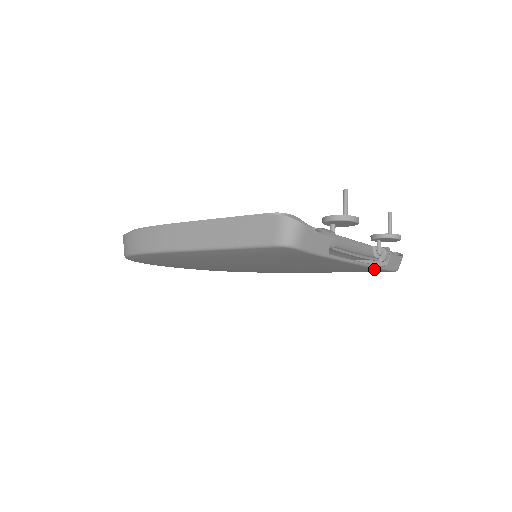
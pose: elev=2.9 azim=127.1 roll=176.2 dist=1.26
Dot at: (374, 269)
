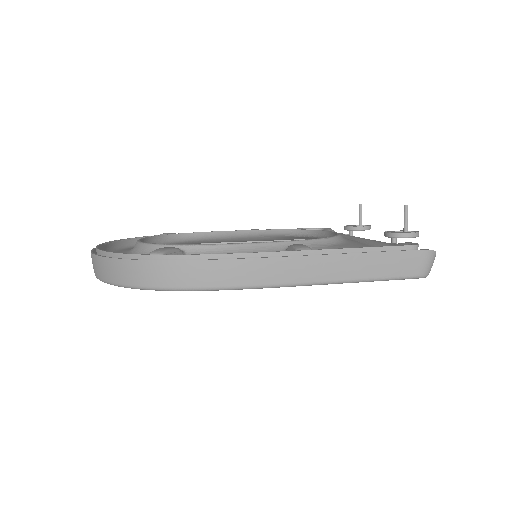
Dot at: occluded
